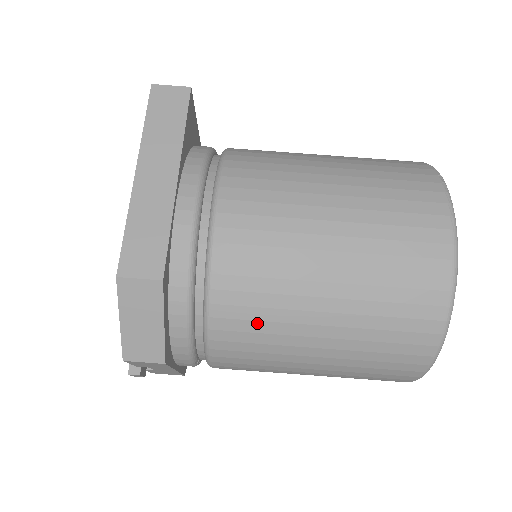
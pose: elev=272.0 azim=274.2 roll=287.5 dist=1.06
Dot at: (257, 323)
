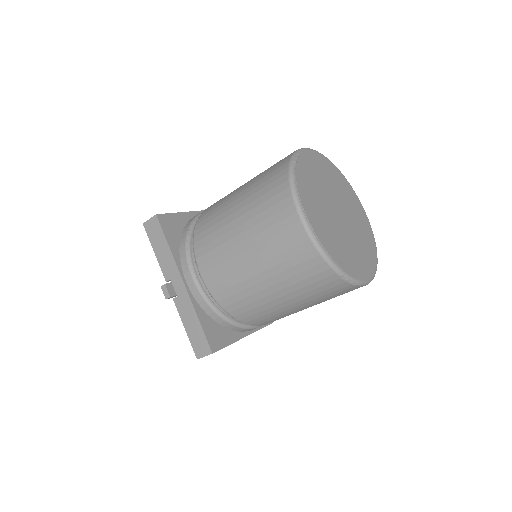
Dot at: occluded
